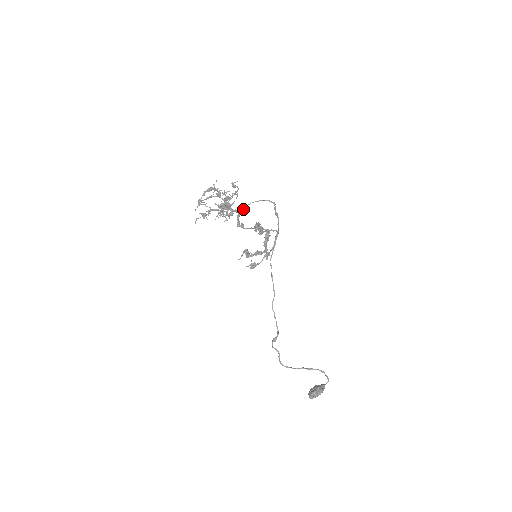
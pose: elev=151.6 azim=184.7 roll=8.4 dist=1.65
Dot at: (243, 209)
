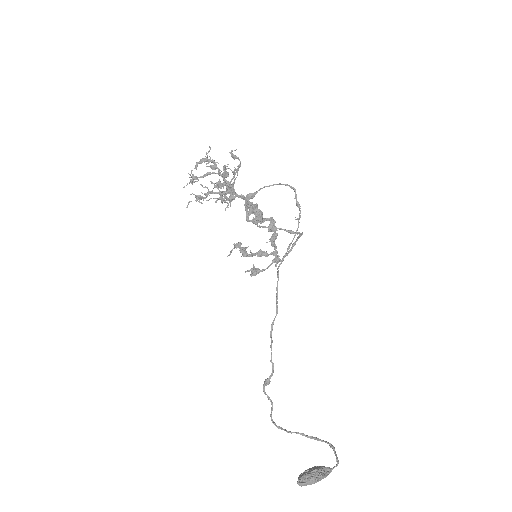
Dot at: (252, 195)
